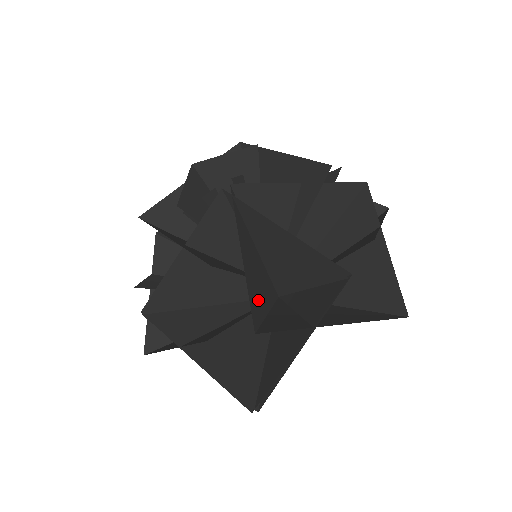
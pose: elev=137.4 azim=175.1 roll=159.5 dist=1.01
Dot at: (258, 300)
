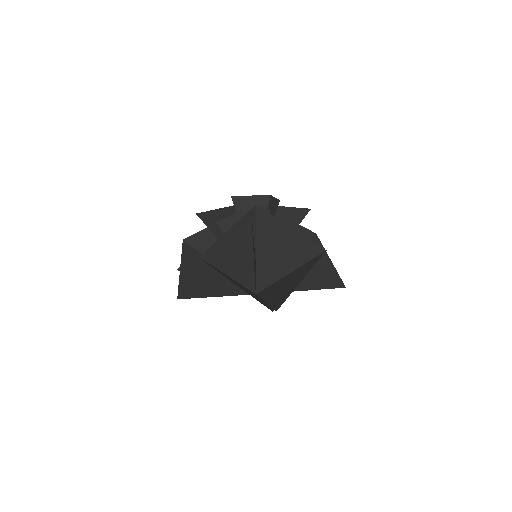
Dot at: occluded
